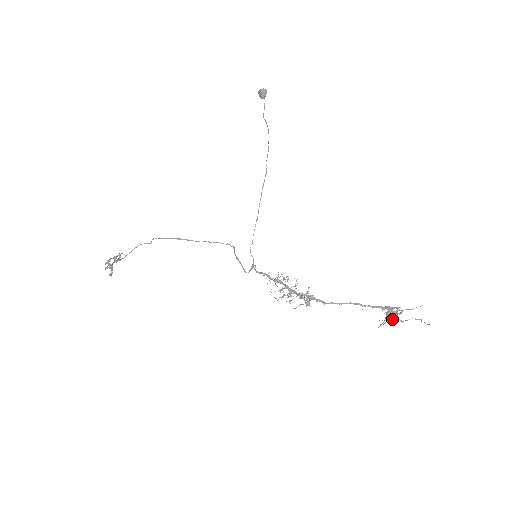
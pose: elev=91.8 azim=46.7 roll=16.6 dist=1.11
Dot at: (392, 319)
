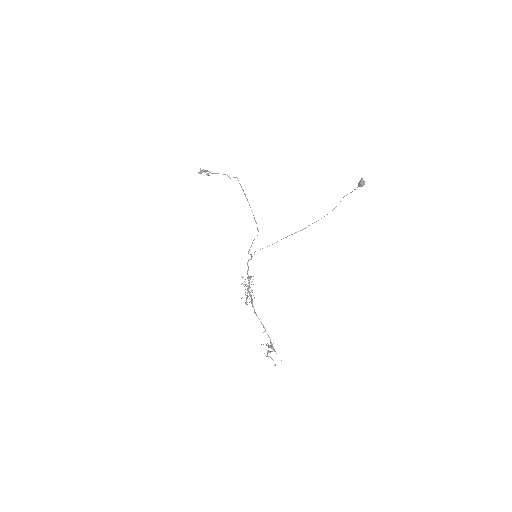
Dot at: (268, 350)
